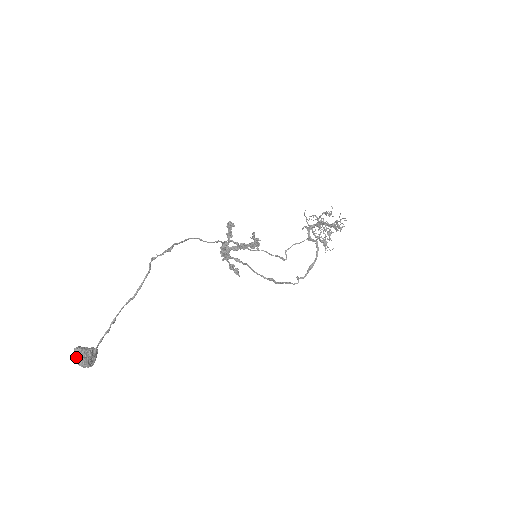
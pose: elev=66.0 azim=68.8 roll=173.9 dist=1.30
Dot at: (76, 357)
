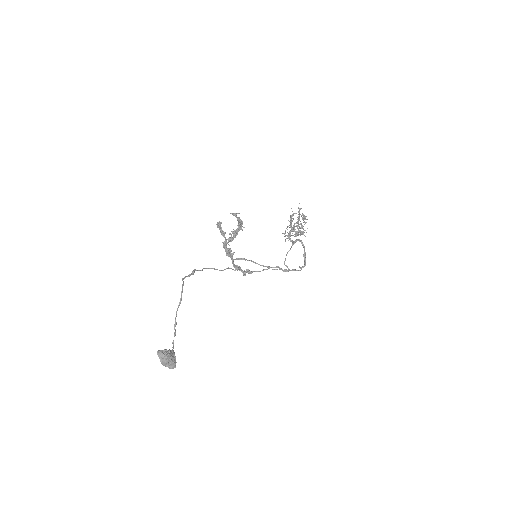
Dot at: (160, 357)
